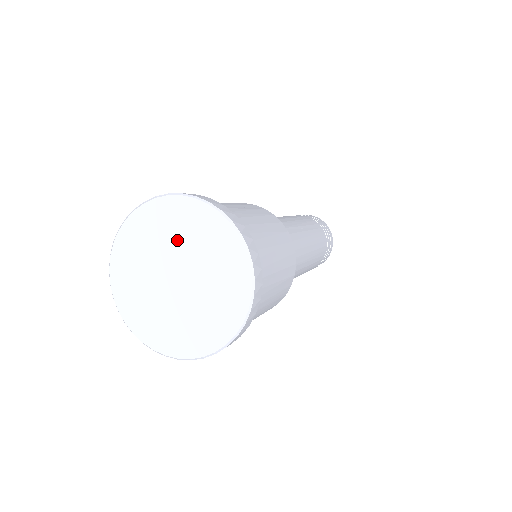
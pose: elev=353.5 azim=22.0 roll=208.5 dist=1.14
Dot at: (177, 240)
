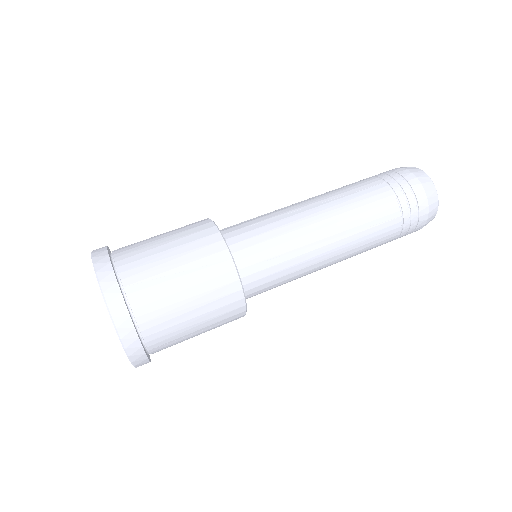
Dot at: occluded
